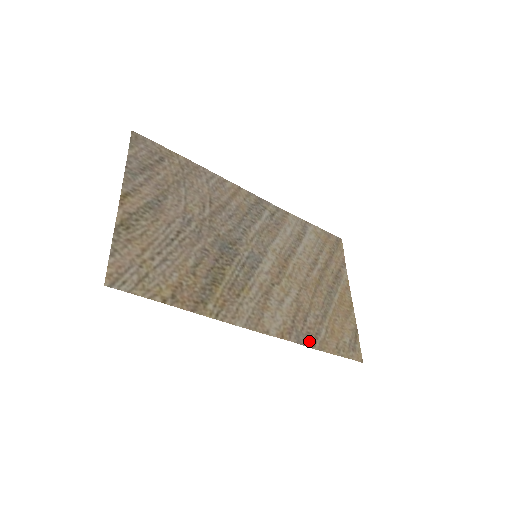
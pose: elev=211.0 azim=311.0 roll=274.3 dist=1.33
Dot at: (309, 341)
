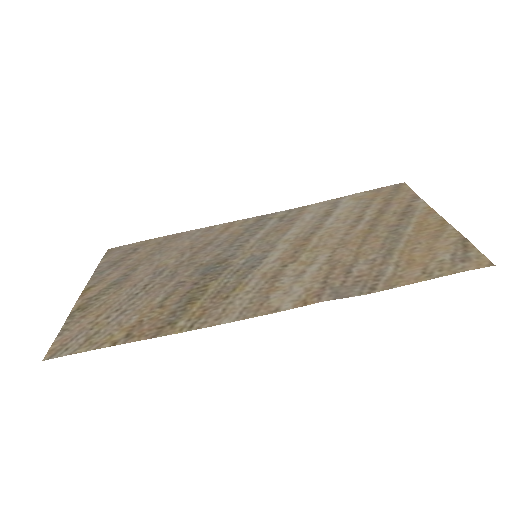
Dot at: (361, 289)
